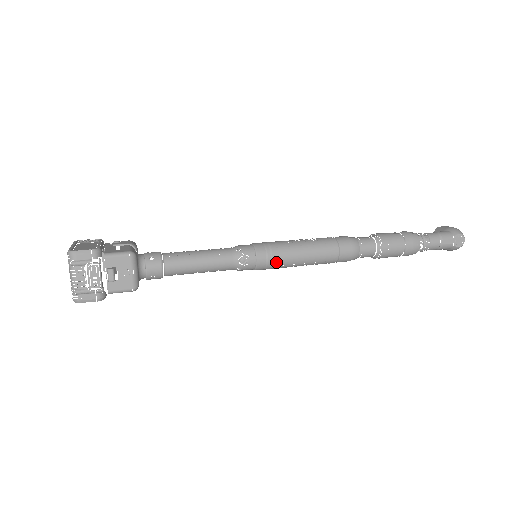
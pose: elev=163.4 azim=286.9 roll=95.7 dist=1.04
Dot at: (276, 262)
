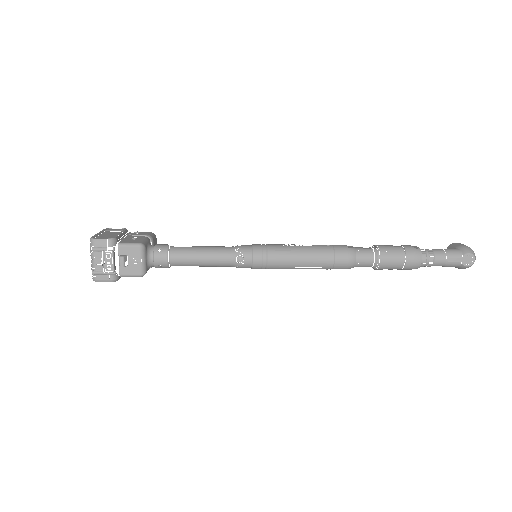
Dot at: (271, 264)
